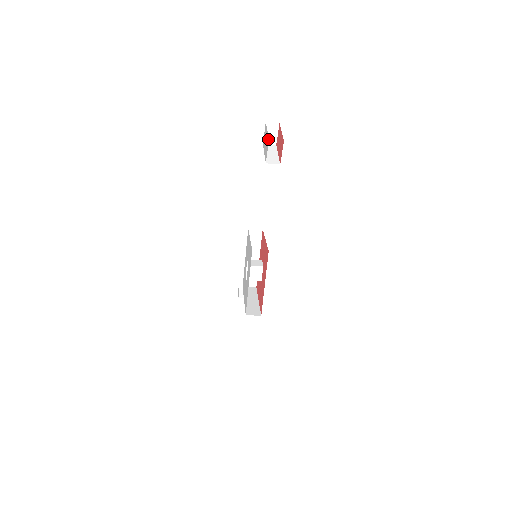
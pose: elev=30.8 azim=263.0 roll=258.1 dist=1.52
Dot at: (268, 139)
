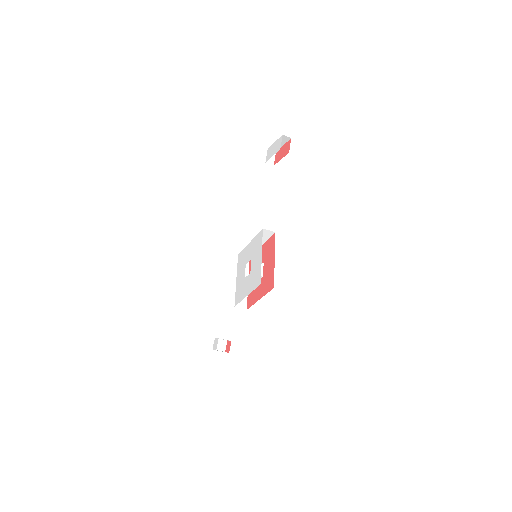
Dot at: (281, 137)
